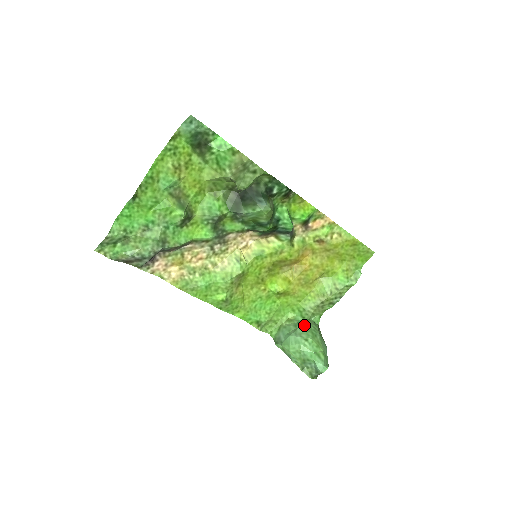
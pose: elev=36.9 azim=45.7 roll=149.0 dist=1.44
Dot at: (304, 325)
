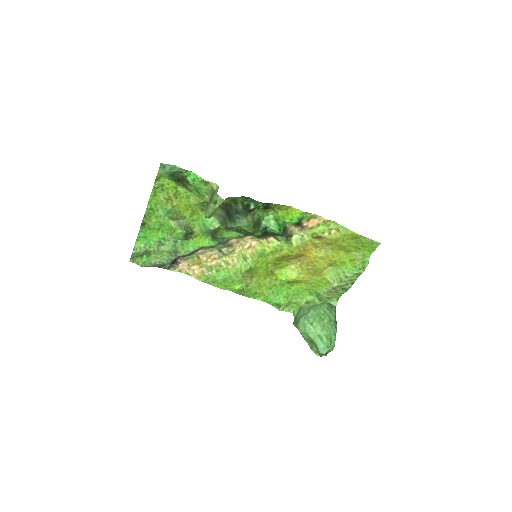
Dot at: (315, 309)
